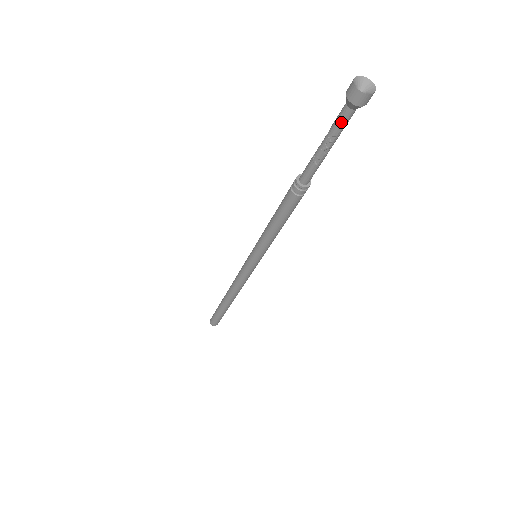
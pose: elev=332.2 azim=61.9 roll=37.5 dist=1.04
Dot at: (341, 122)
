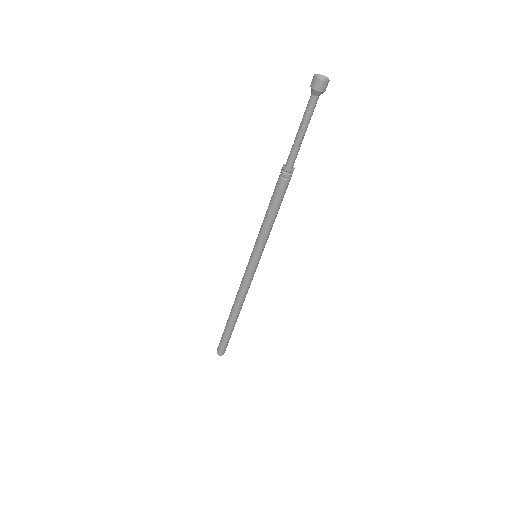
Dot at: (312, 109)
